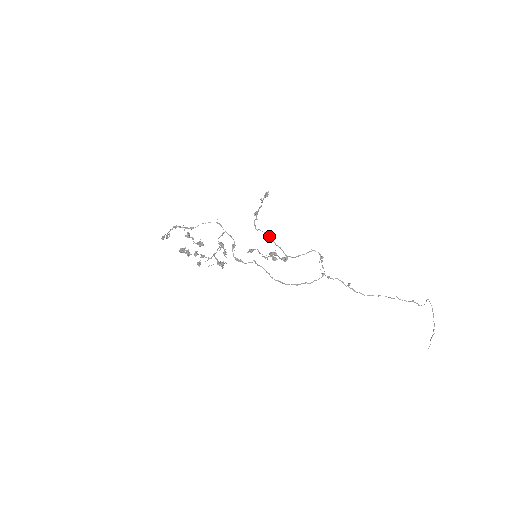
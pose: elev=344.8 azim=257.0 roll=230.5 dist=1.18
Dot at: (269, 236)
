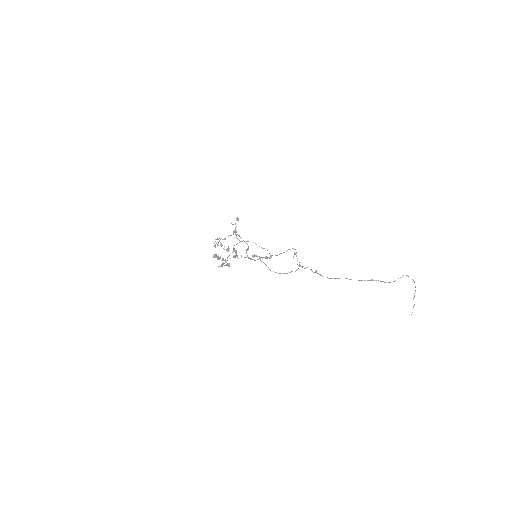
Dot at: (255, 243)
